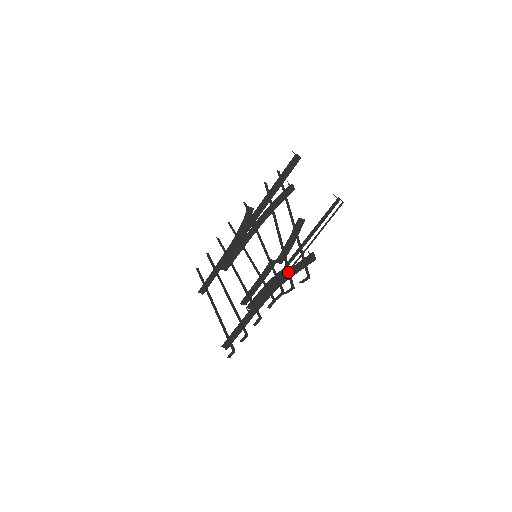
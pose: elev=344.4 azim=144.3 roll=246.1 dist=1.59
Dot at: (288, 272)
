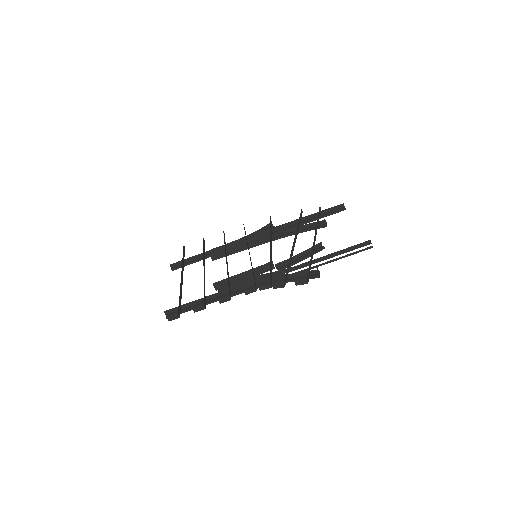
Dot at: (287, 272)
